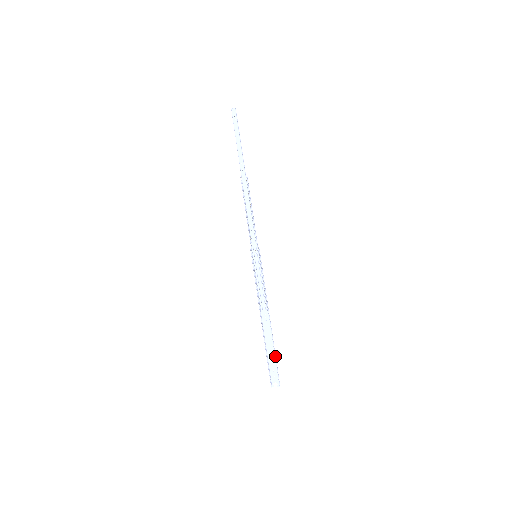
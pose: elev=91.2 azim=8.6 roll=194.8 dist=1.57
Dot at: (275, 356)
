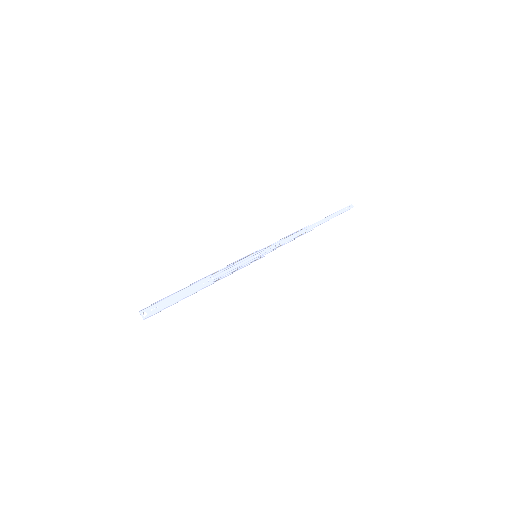
Dot at: (174, 303)
